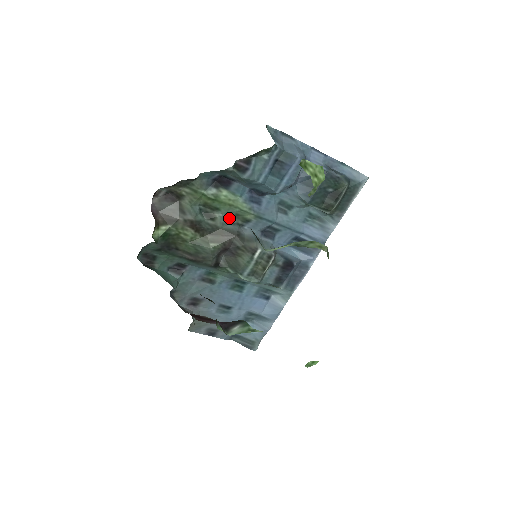
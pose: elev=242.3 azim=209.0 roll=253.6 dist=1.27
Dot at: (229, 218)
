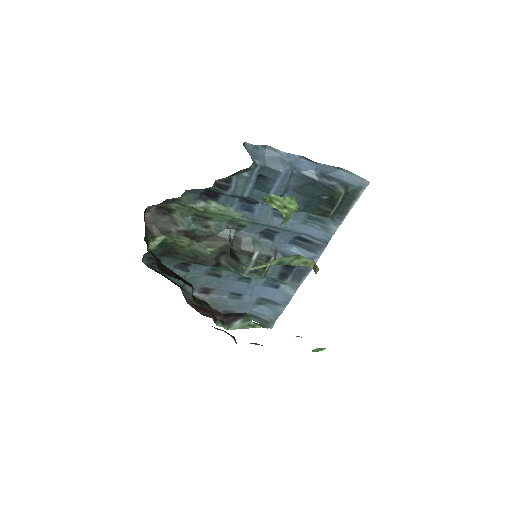
Dot at: (224, 224)
